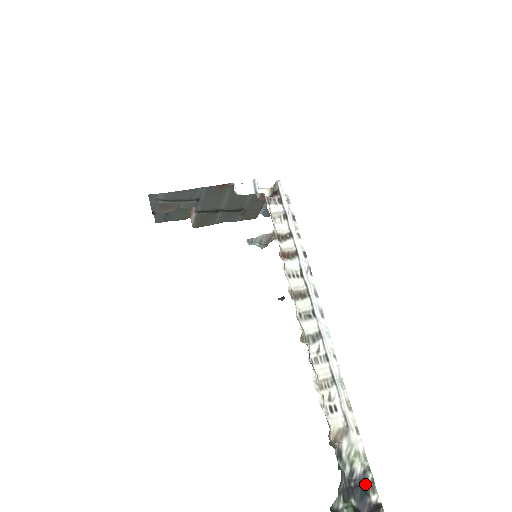
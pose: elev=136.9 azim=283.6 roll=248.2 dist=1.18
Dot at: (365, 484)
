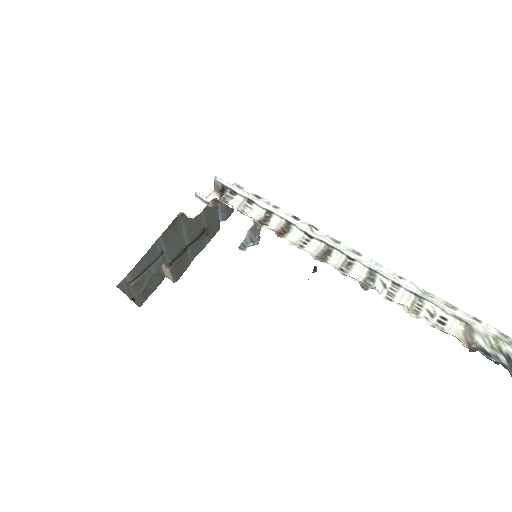
Dot at: out of frame
